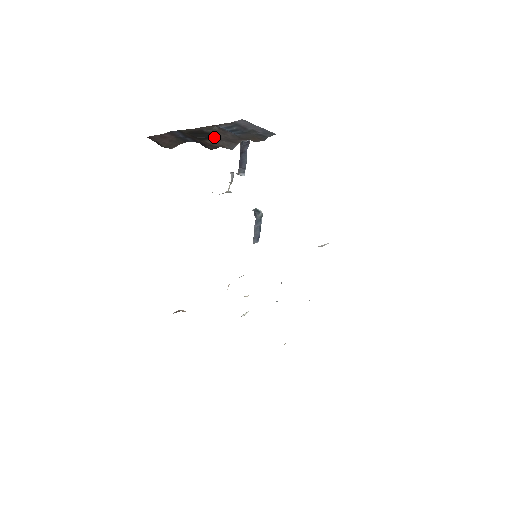
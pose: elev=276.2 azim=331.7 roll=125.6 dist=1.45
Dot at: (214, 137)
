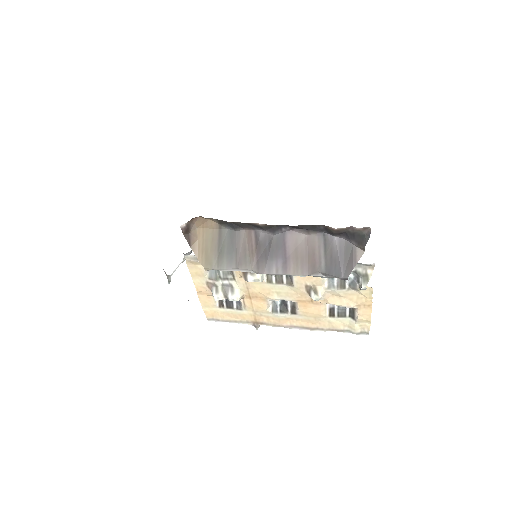
Dot at: occluded
